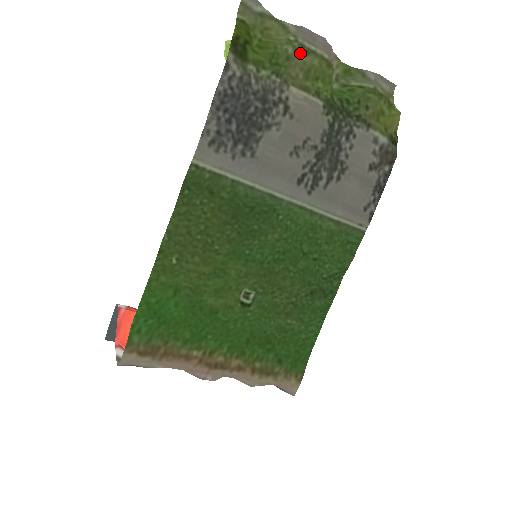
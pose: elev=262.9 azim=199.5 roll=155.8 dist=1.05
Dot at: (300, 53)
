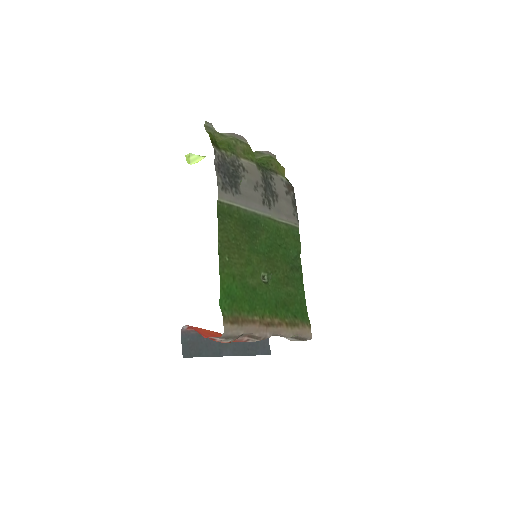
Dot at: (238, 143)
